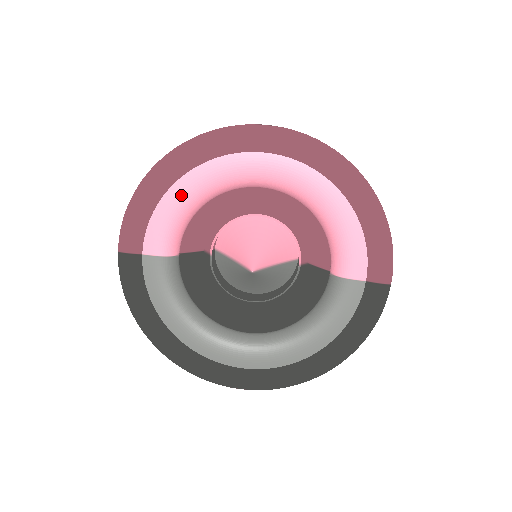
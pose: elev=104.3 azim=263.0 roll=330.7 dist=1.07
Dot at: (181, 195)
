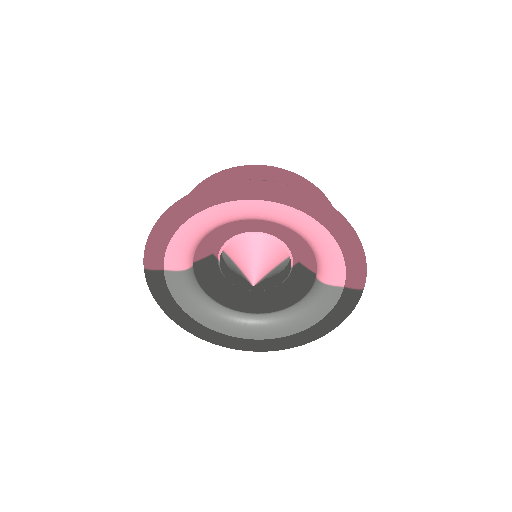
Dot at: (191, 230)
